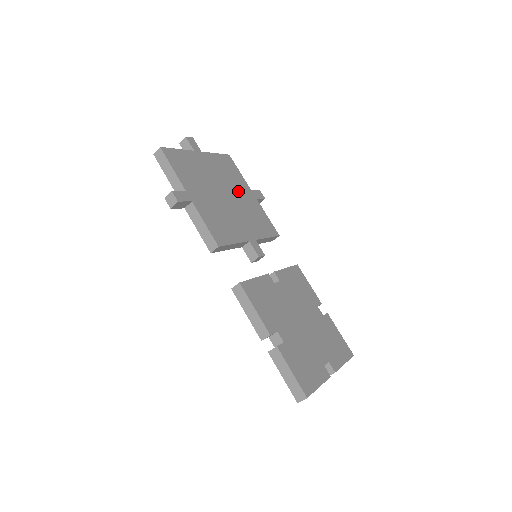
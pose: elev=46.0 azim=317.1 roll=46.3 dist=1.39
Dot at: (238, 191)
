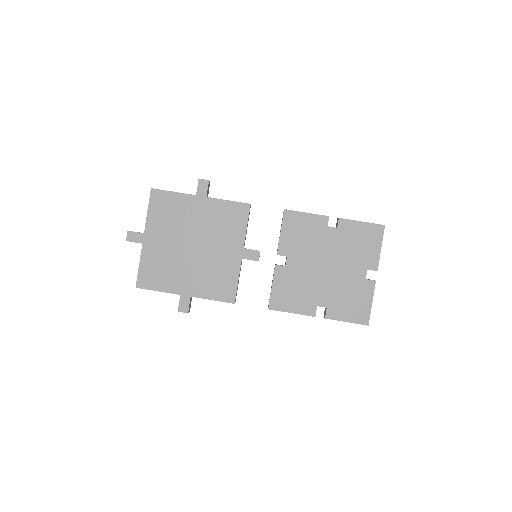
Dot at: (193, 220)
